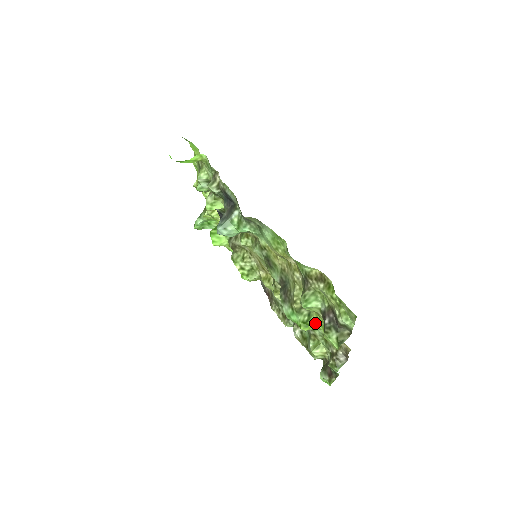
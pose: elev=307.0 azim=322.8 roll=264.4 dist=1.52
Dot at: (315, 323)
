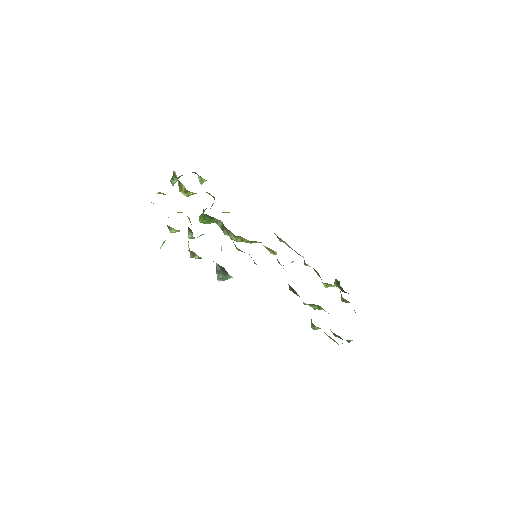
Dot at: occluded
